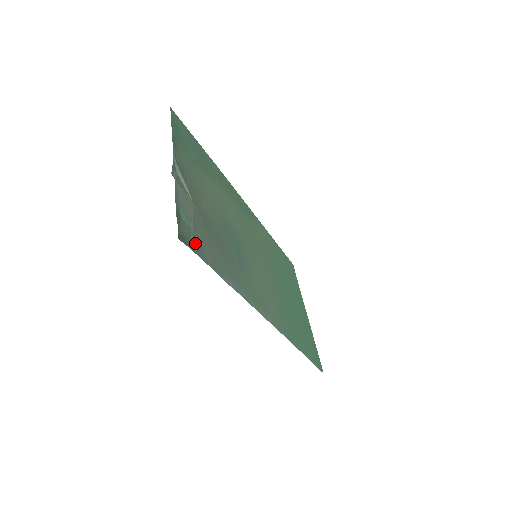
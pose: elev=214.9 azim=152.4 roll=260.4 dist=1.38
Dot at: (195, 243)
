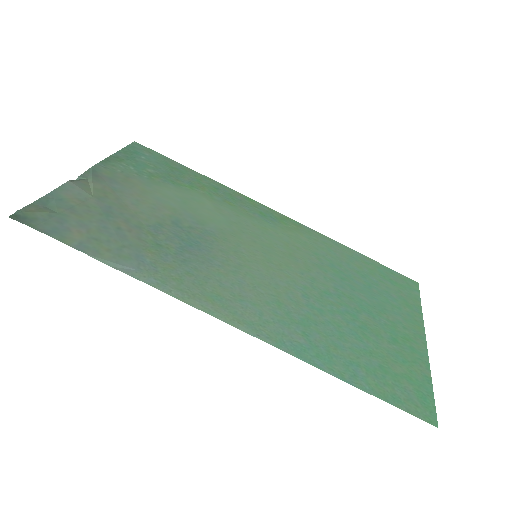
Dot at: (51, 224)
